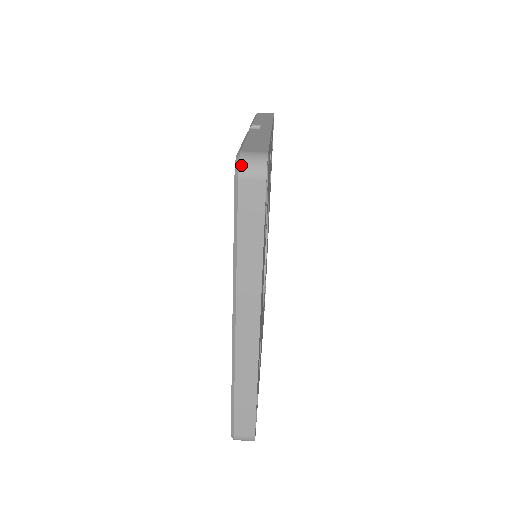
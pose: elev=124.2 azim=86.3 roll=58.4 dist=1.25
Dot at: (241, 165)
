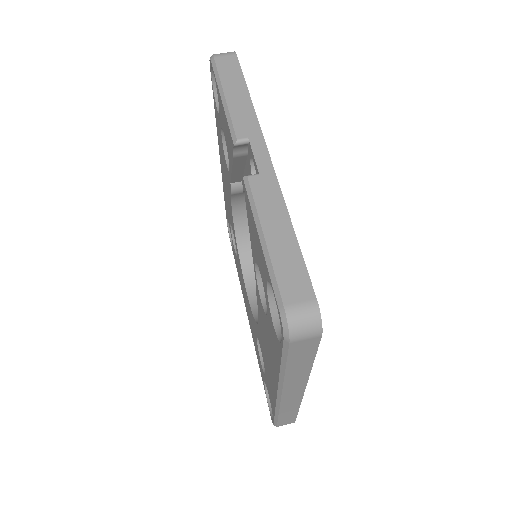
Dot at: (292, 331)
